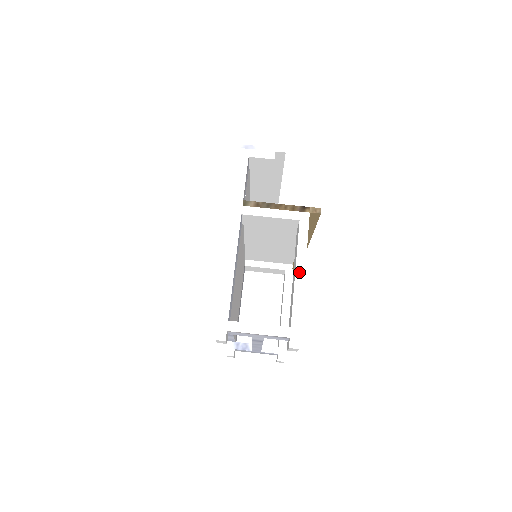
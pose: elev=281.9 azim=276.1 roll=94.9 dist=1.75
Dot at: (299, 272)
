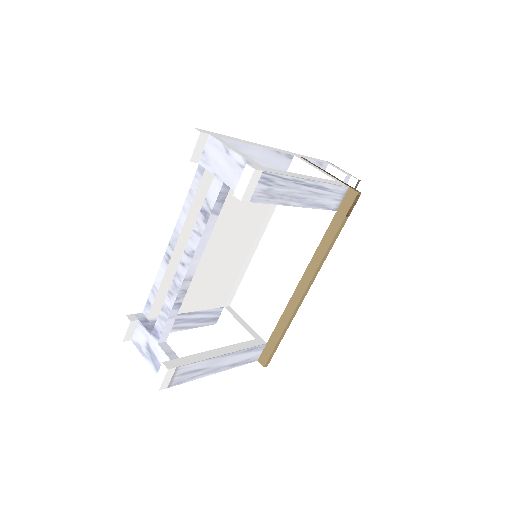
Dot at: (307, 177)
